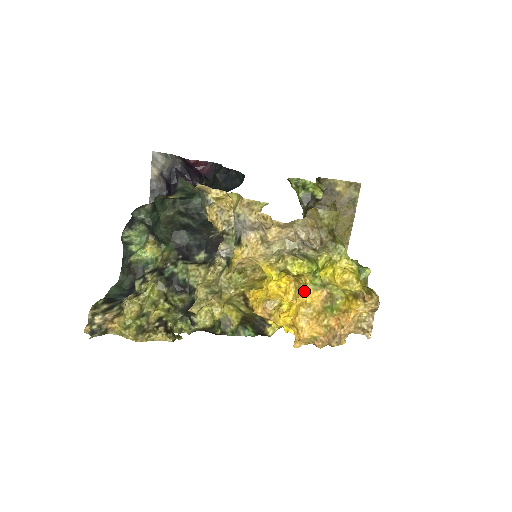
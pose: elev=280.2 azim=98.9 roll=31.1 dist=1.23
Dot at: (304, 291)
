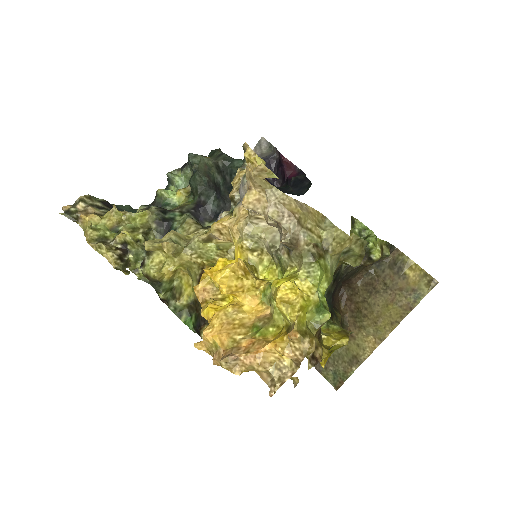
Dot at: (249, 294)
